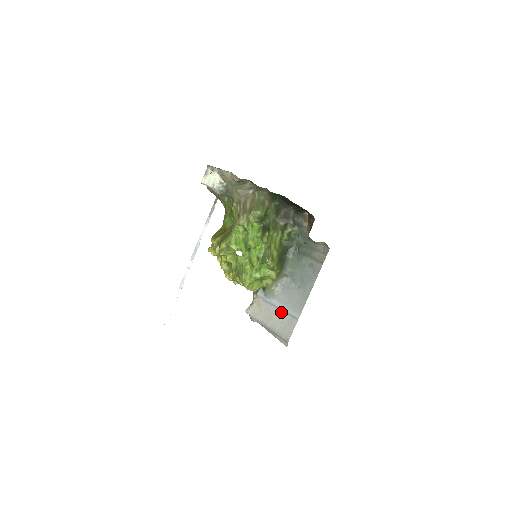
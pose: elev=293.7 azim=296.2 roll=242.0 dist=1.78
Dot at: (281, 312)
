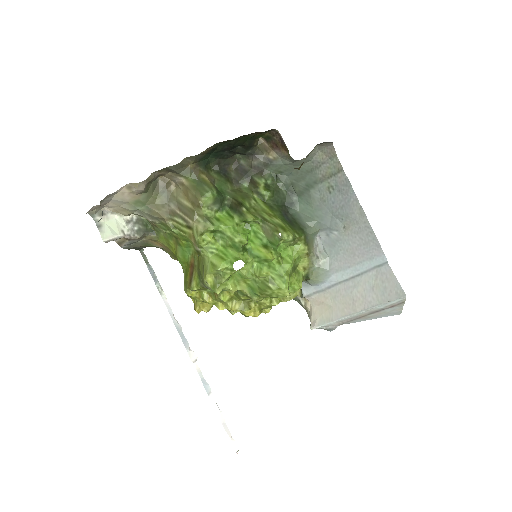
Dot at: (356, 280)
